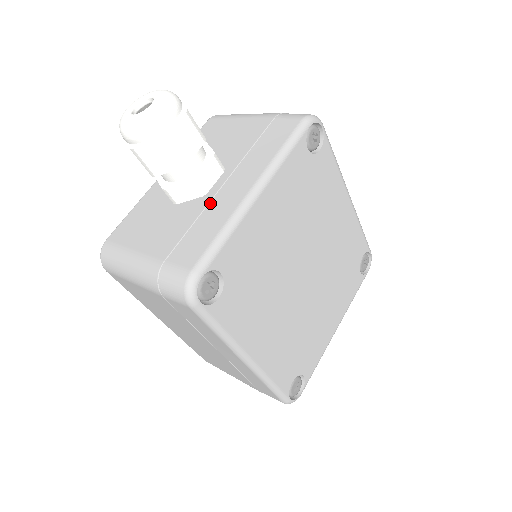
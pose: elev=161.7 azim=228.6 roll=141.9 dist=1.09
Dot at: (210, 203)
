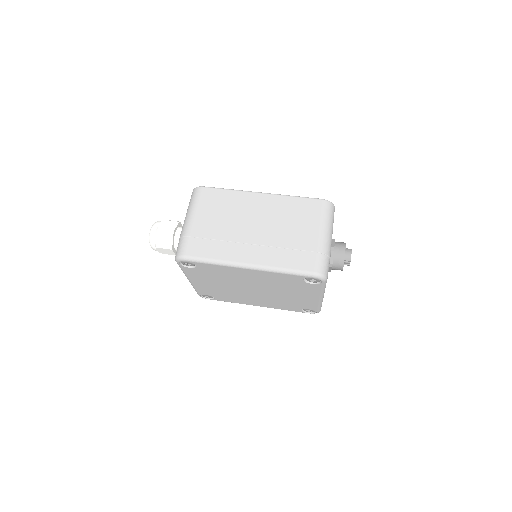
Dot at: occluded
